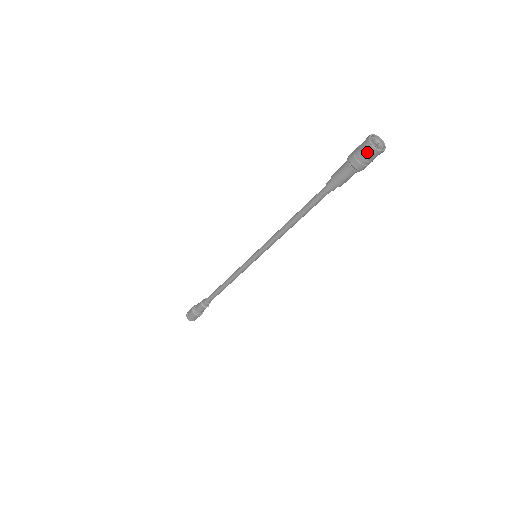
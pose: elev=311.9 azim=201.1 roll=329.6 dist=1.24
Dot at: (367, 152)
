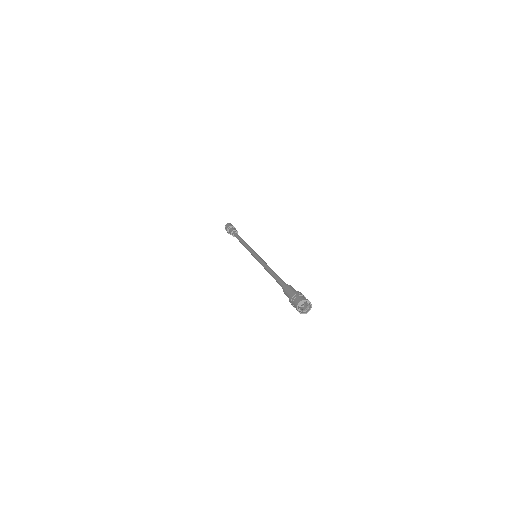
Dot at: (296, 308)
